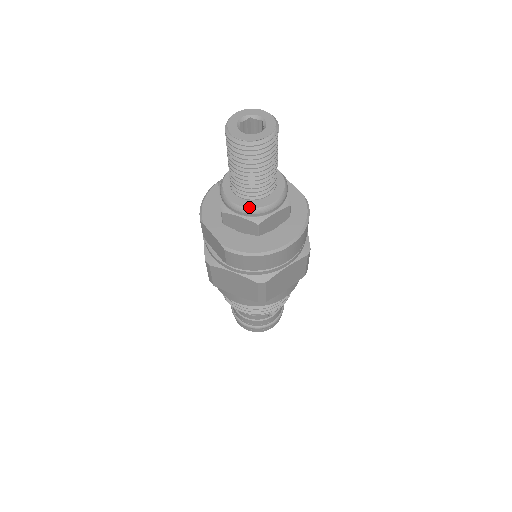
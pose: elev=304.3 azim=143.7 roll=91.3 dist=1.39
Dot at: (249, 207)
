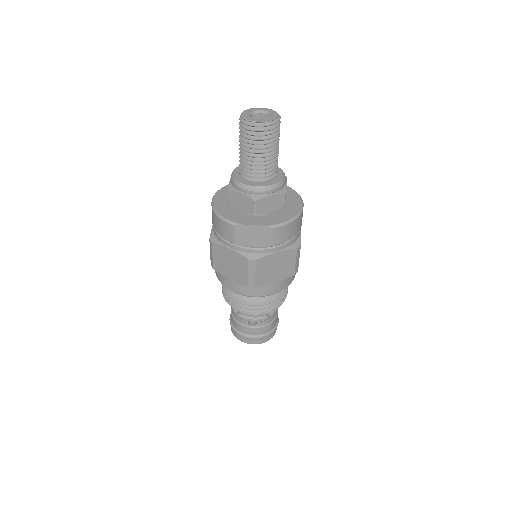
Dot at: (275, 183)
